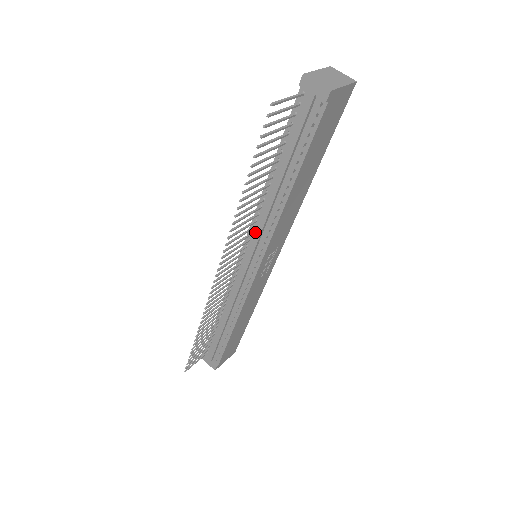
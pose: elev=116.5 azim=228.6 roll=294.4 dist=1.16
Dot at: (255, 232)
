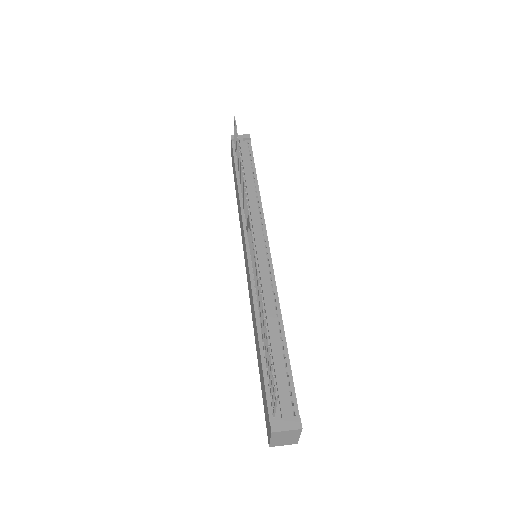
Dot at: occluded
